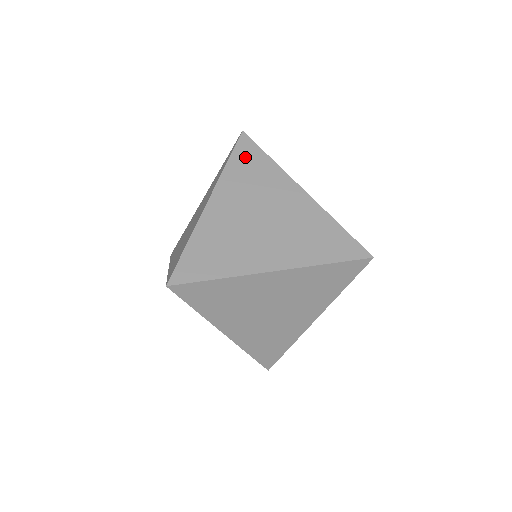
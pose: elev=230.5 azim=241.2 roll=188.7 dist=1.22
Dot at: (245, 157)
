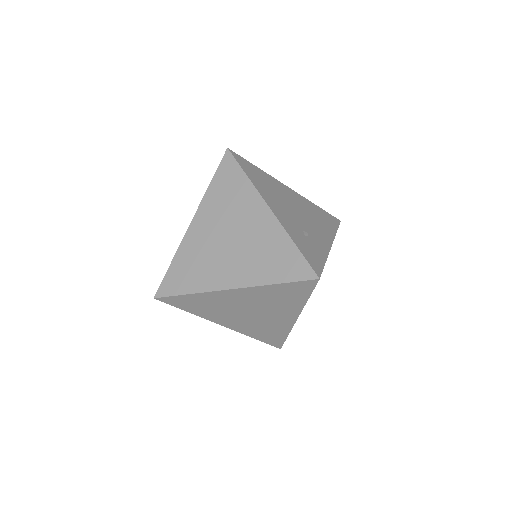
Dot at: (225, 176)
